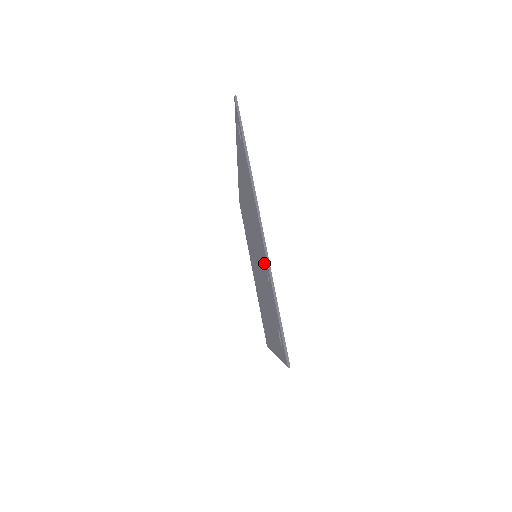
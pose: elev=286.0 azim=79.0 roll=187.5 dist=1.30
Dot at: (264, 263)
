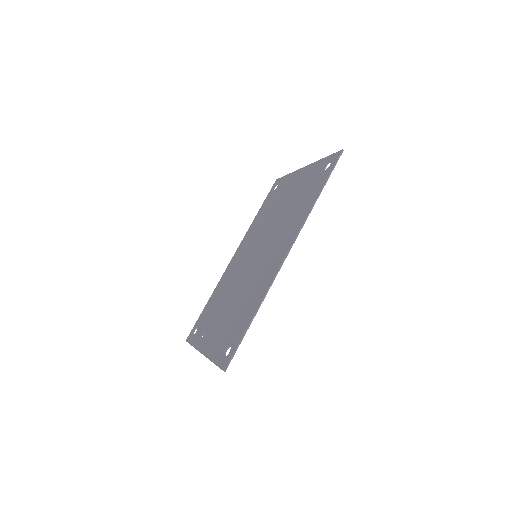
Dot at: (208, 330)
